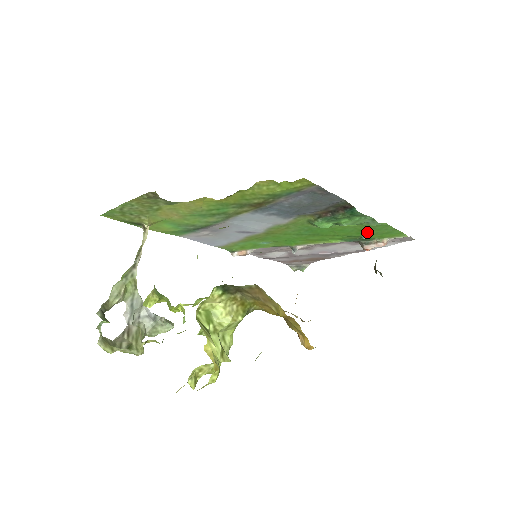
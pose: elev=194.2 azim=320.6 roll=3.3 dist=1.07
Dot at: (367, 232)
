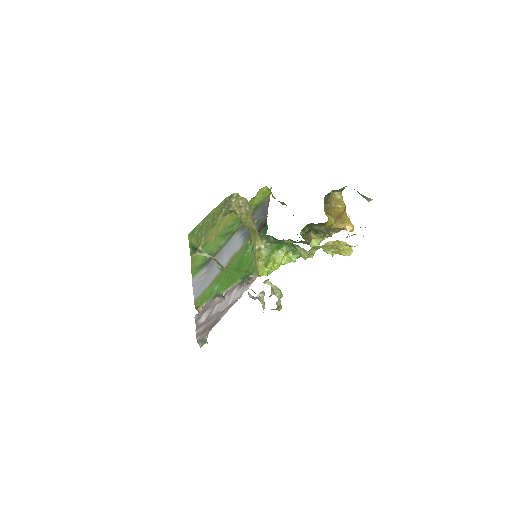
Dot at: (253, 264)
